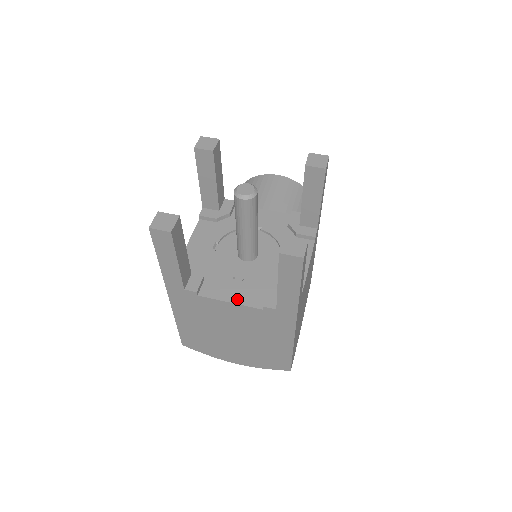
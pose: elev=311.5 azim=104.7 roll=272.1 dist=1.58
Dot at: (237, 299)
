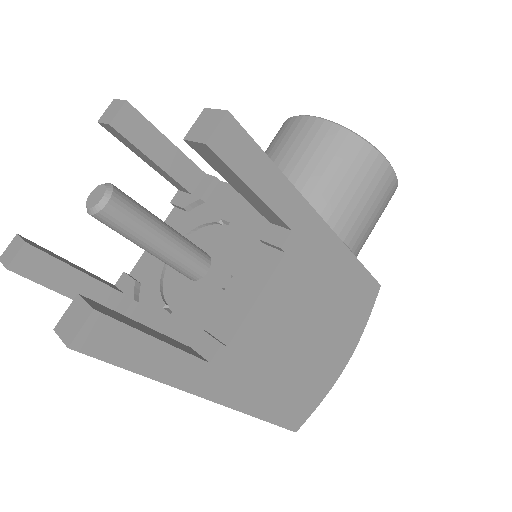
Dot at: occluded
